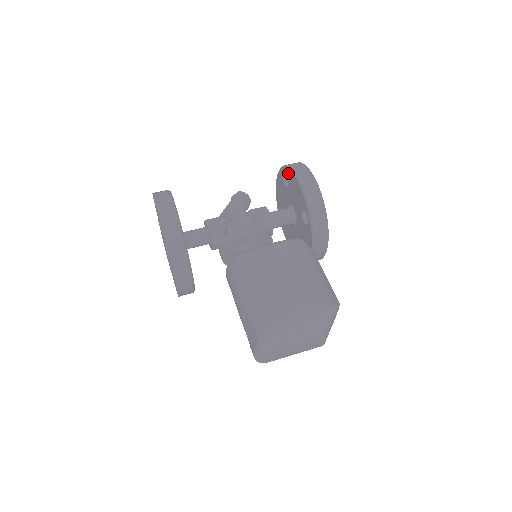
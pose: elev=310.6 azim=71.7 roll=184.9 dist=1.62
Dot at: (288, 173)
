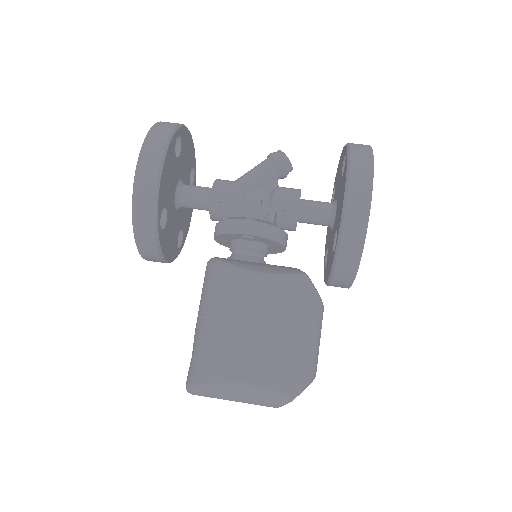
Dot at: (345, 165)
